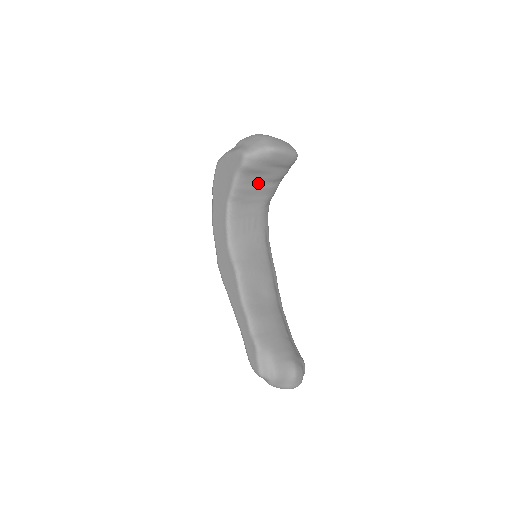
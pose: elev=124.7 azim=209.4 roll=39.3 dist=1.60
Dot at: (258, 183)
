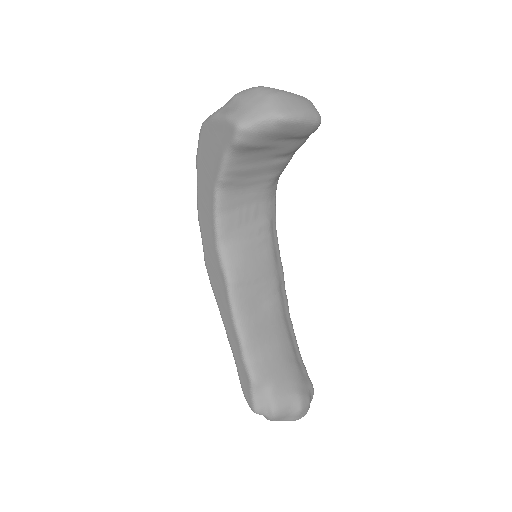
Dot at: (260, 160)
